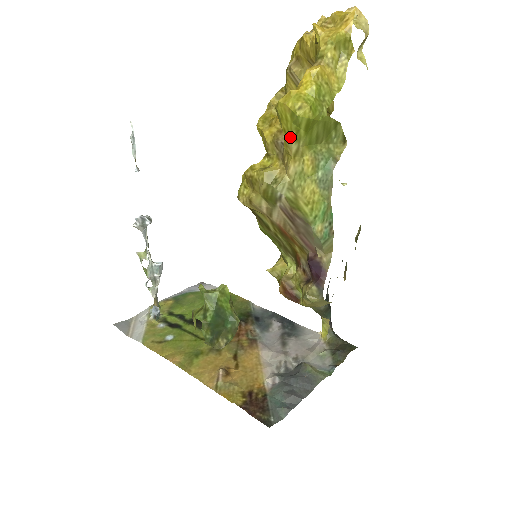
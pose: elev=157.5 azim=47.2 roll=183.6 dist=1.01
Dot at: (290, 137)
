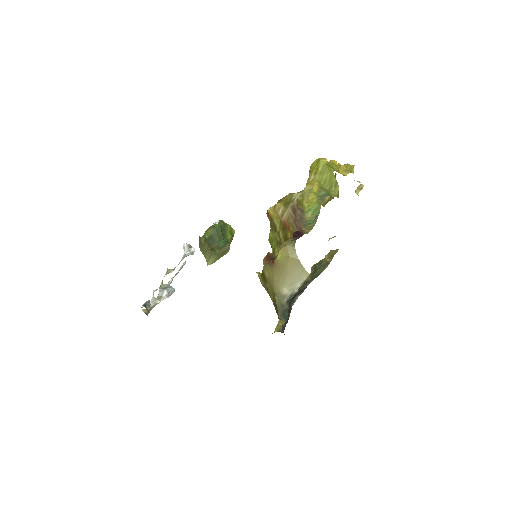
Dot at: (312, 173)
